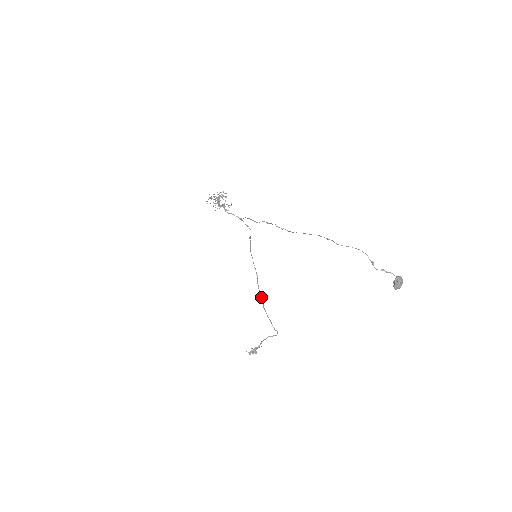
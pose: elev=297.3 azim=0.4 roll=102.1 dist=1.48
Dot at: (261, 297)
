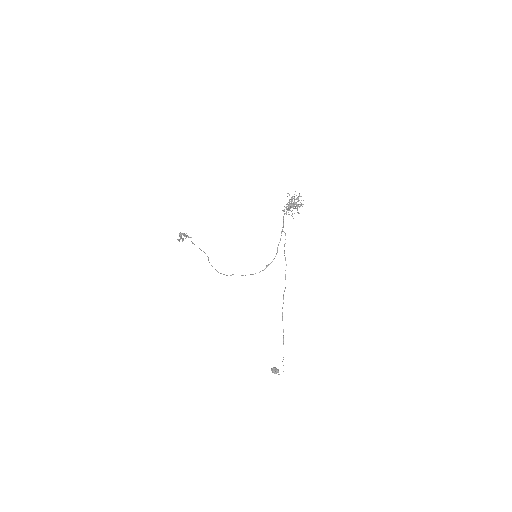
Dot at: occluded
